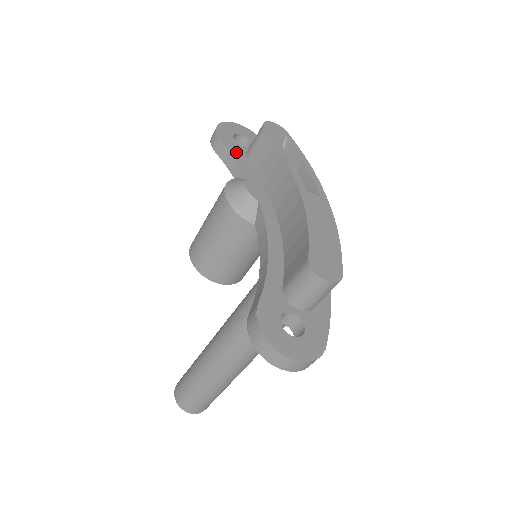
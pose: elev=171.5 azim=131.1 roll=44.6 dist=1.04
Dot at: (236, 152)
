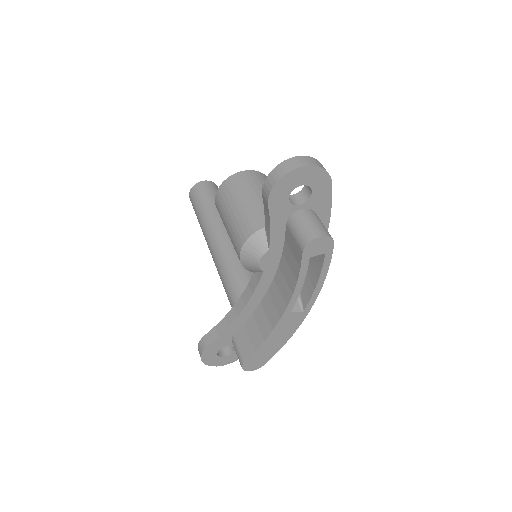
Dot at: (278, 218)
